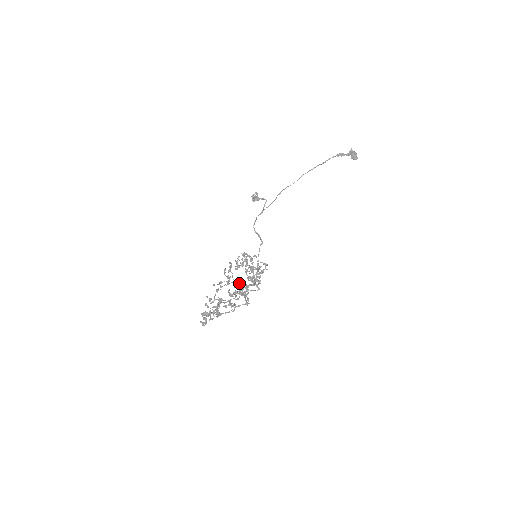
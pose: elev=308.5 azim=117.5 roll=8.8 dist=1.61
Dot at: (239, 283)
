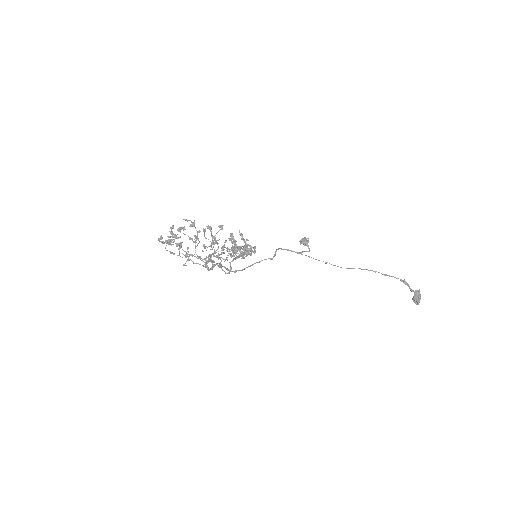
Dot at: (220, 225)
